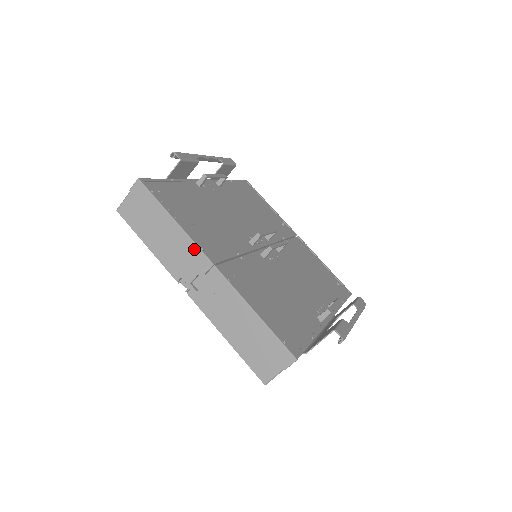
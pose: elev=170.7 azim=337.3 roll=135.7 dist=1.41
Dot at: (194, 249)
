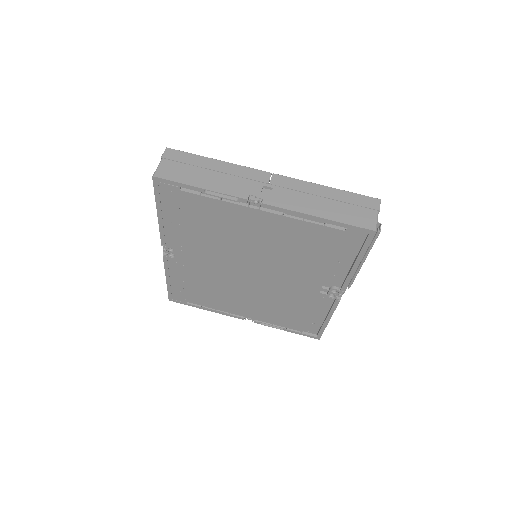
Dot at: (248, 170)
